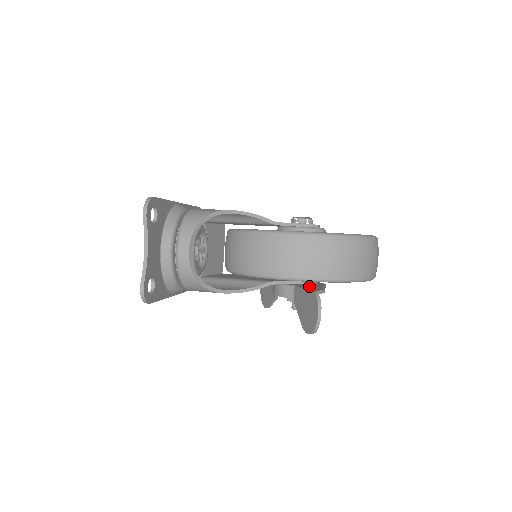
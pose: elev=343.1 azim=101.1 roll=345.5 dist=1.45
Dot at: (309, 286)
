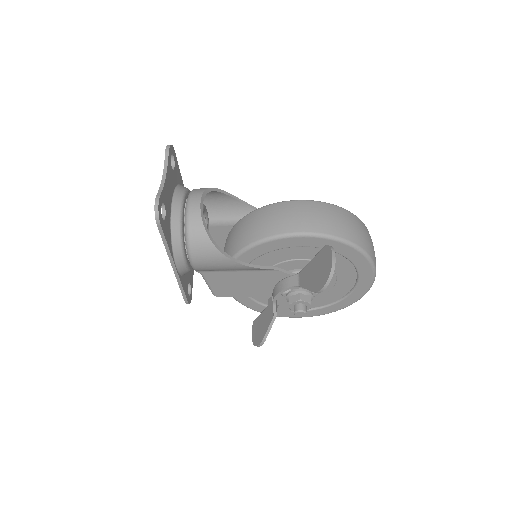
Dot at: occluded
